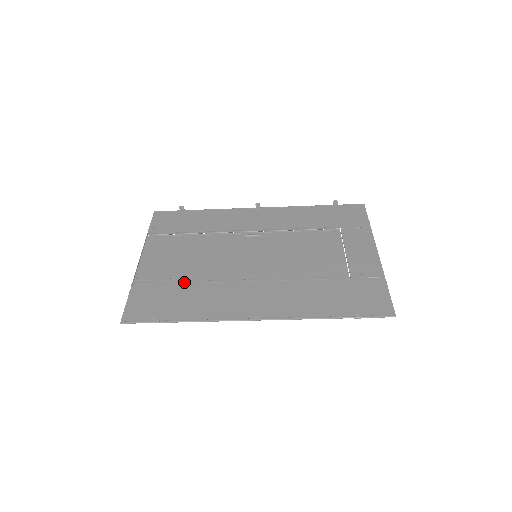
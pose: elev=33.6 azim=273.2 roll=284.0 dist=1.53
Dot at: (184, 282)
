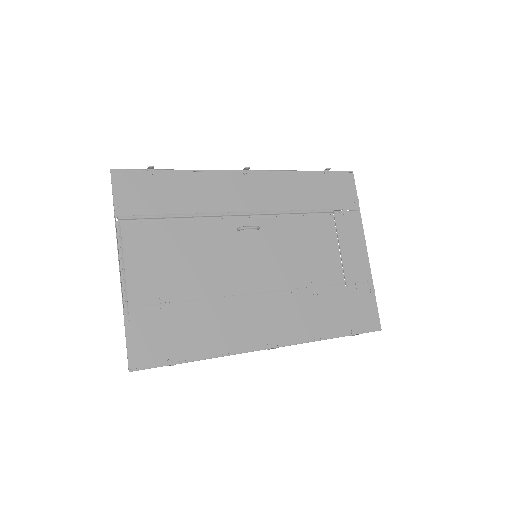
Dot at: (186, 302)
